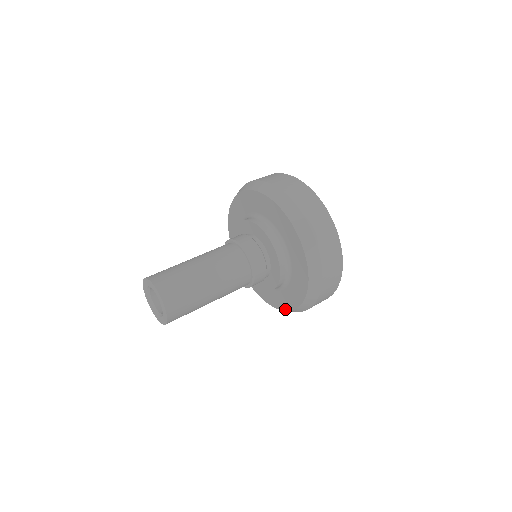
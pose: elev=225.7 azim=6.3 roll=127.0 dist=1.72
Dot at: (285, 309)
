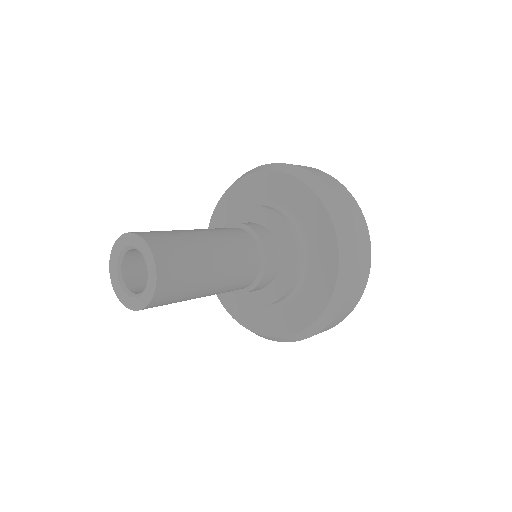
Dot at: (238, 320)
